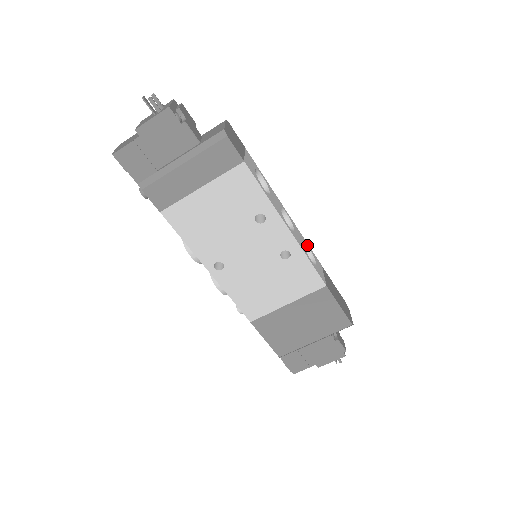
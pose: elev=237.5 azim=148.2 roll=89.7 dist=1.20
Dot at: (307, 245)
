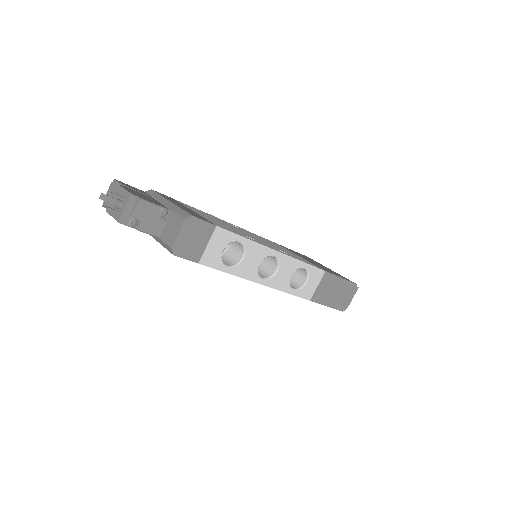
Dot at: (303, 267)
